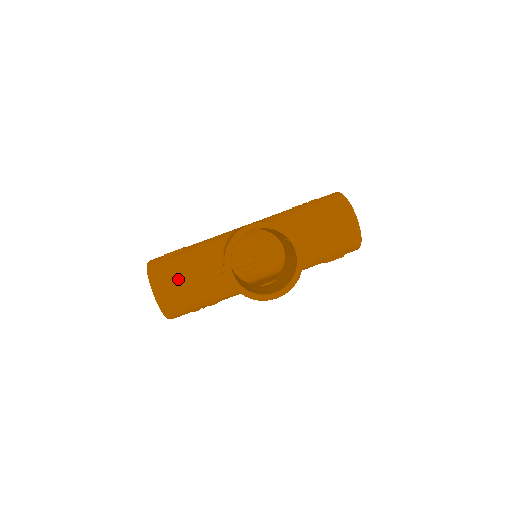
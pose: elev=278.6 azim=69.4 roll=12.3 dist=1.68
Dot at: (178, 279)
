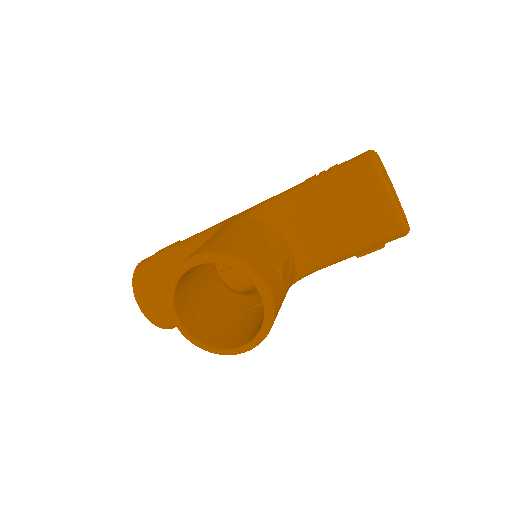
Dot at: (162, 292)
